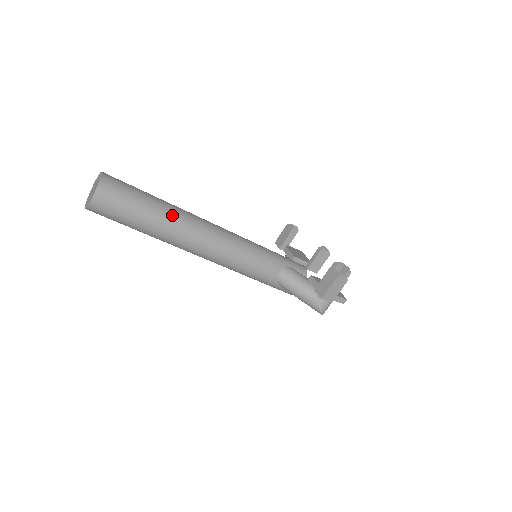
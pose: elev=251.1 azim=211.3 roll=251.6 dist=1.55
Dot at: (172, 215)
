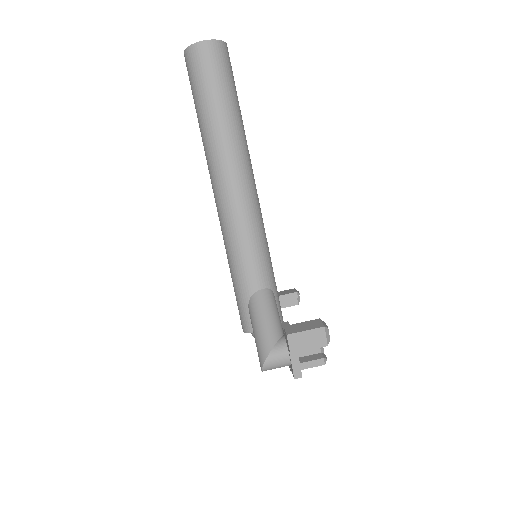
Dot at: (239, 128)
